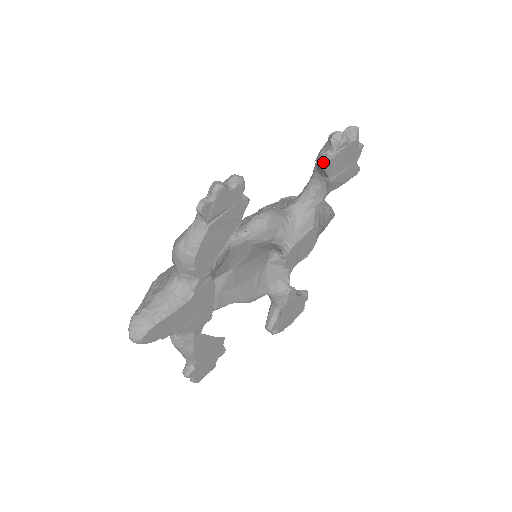
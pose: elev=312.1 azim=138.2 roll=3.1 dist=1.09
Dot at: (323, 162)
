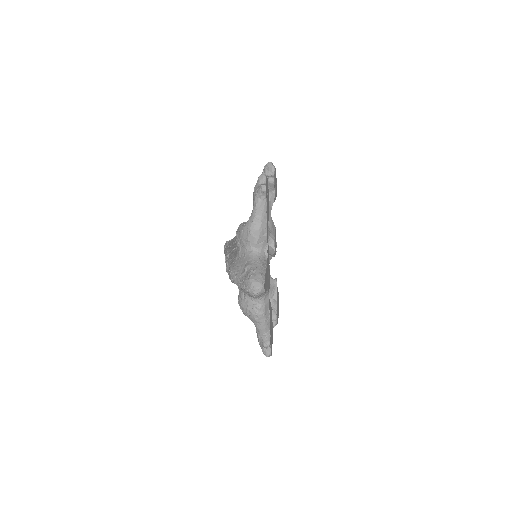
Dot at: (272, 179)
